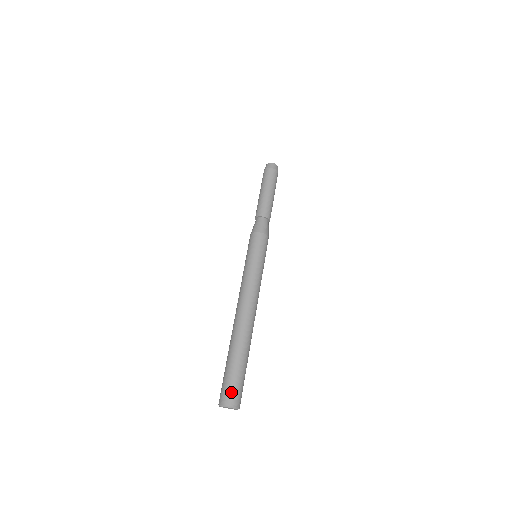
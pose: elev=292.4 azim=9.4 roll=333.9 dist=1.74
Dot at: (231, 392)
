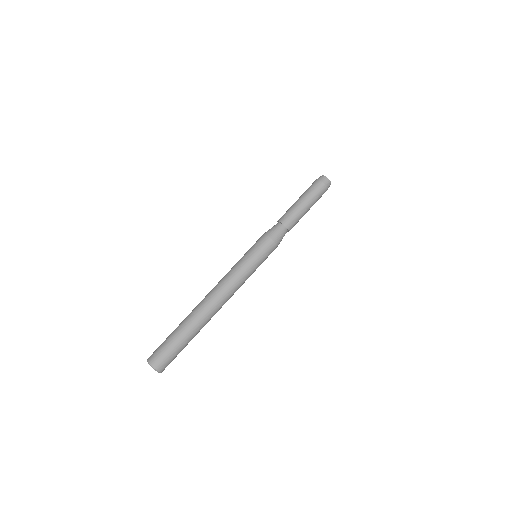
Dot at: (156, 352)
